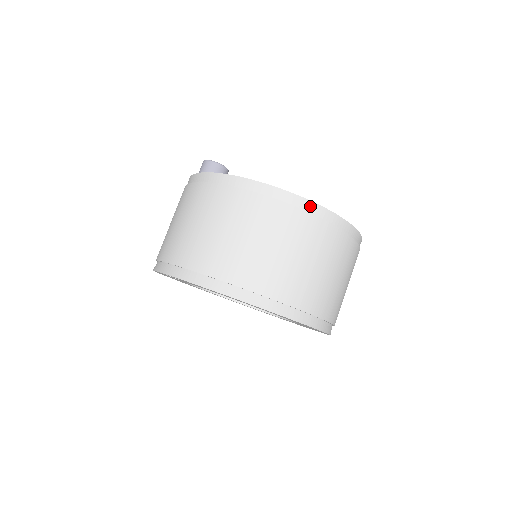
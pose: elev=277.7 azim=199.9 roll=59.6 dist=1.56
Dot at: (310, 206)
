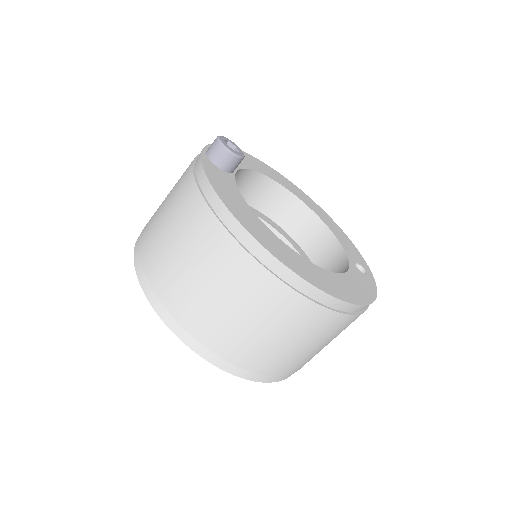
Dot at: (273, 263)
